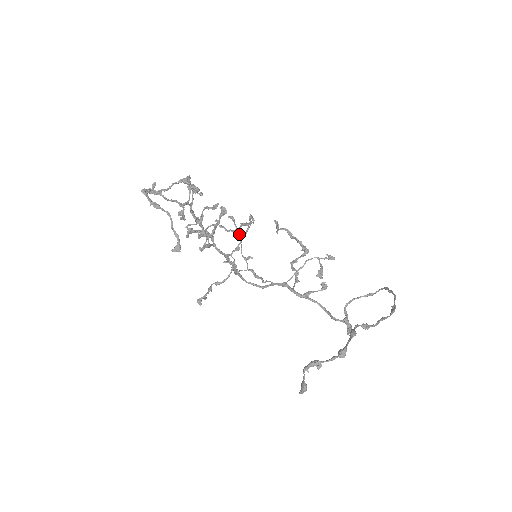
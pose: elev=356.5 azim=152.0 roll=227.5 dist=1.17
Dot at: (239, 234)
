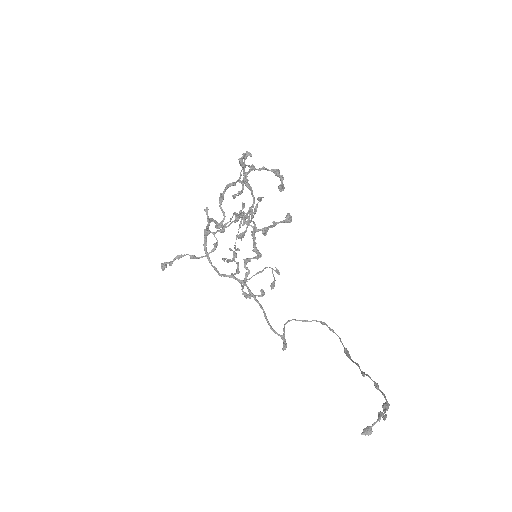
Dot at: (241, 223)
